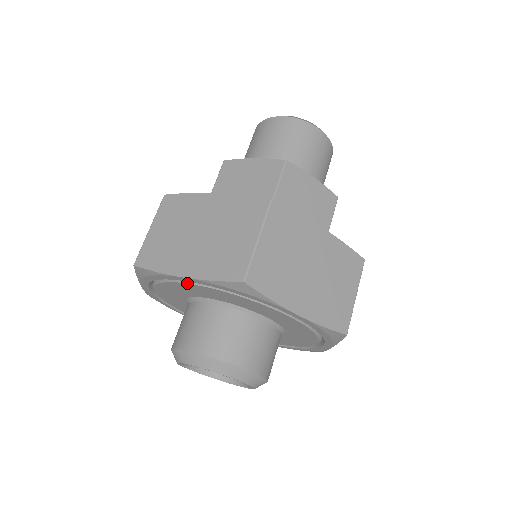
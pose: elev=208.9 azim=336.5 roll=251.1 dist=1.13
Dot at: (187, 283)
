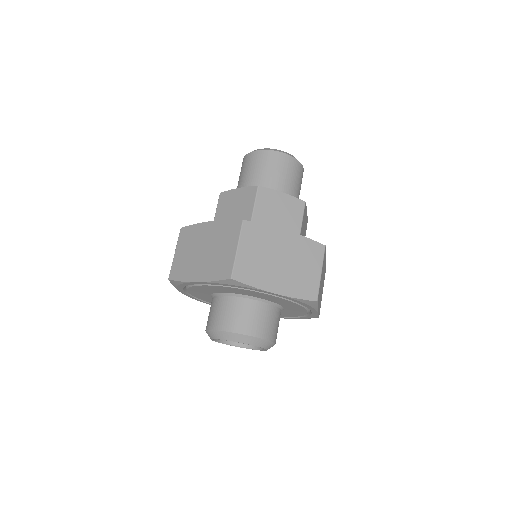
Dot at: (267, 294)
